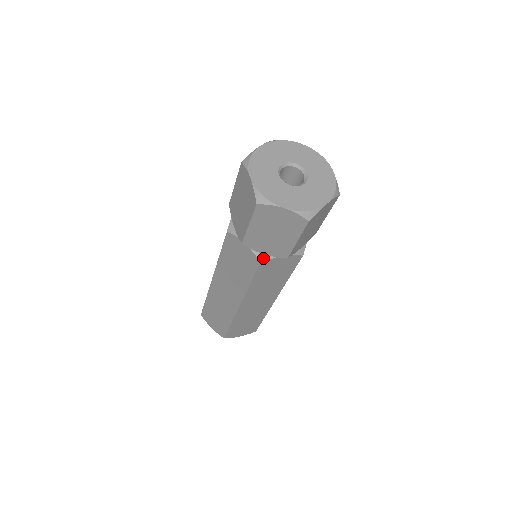
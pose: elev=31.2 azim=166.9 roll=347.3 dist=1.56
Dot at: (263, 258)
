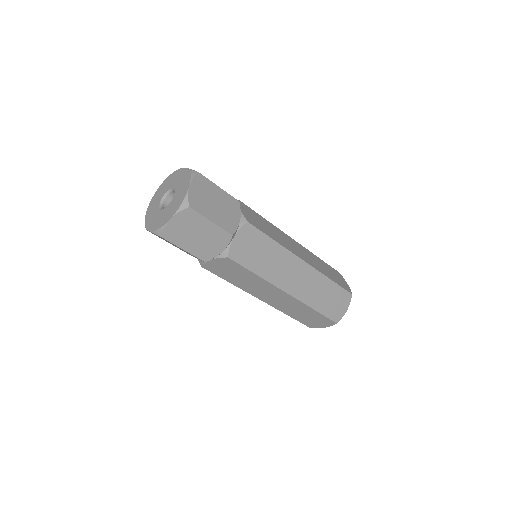
Dot at: (201, 263)
